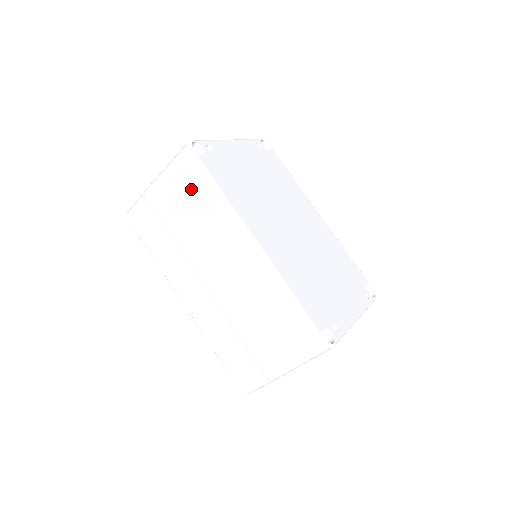
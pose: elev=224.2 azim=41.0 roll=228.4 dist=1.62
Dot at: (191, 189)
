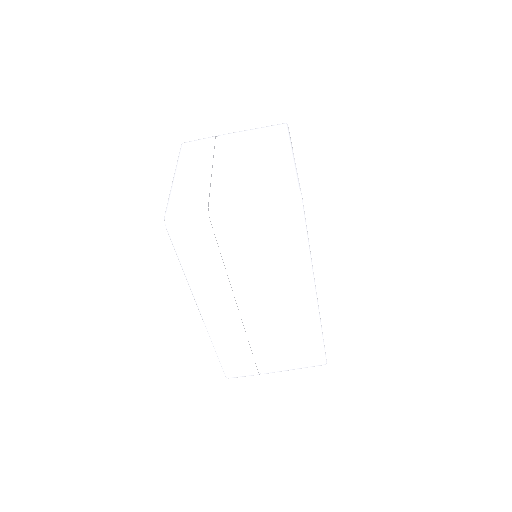
Dot at: (279, 238)
